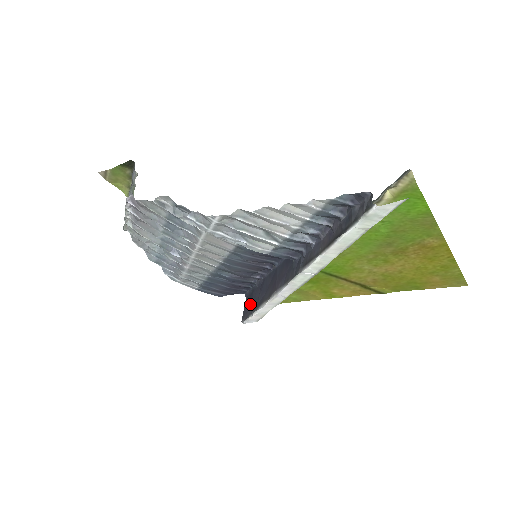
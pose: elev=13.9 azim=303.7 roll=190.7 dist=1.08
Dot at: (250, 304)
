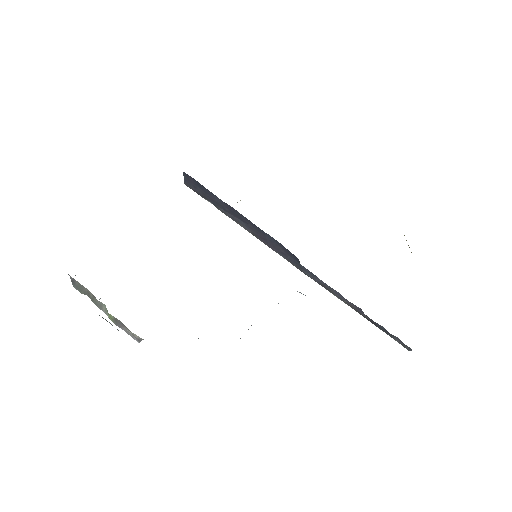
Dot at: (203, 193)
